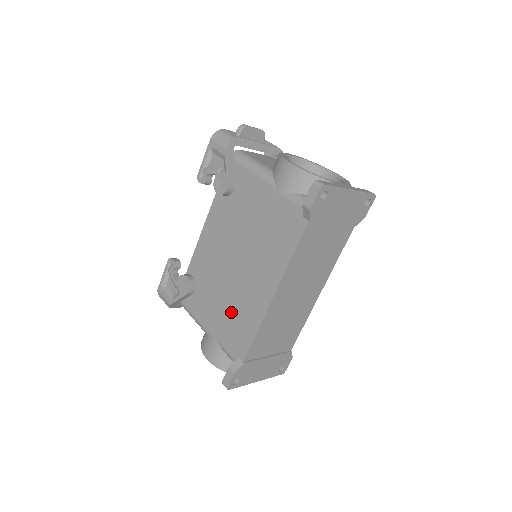
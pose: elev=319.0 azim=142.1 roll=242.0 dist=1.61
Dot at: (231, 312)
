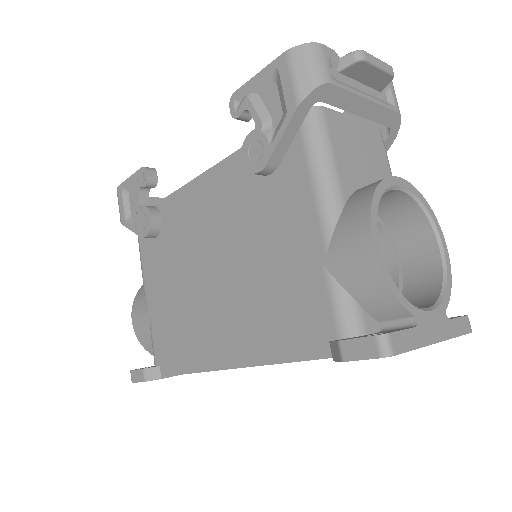
Dot at: (177, 316)
